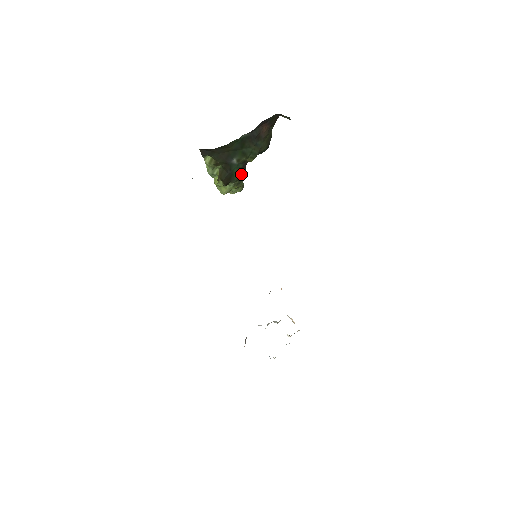
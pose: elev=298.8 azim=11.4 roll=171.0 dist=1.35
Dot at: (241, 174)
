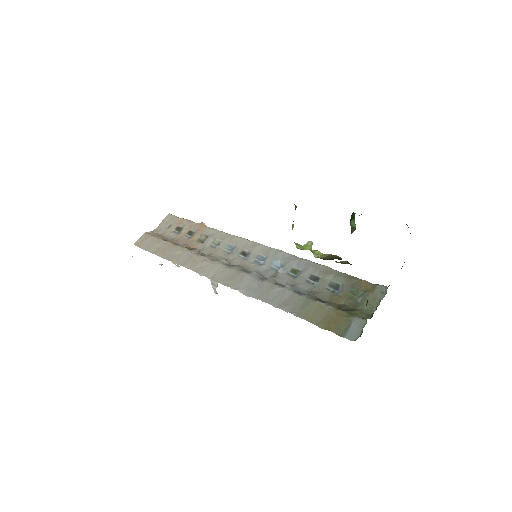
Dot at: occluded
